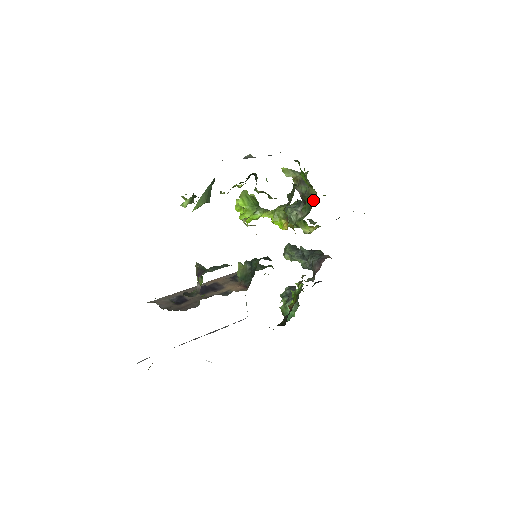
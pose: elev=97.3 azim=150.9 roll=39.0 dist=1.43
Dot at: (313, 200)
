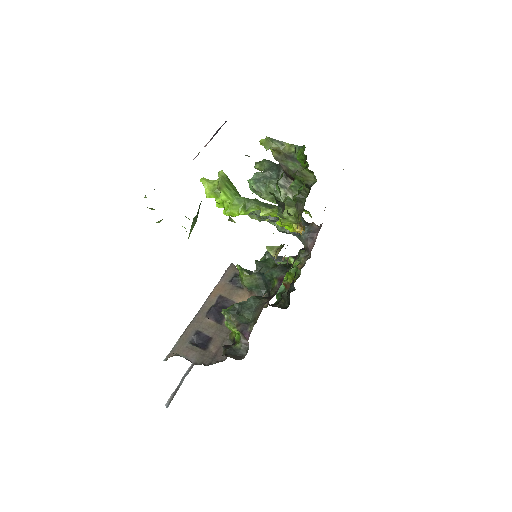
Dot at: (309, 182)
